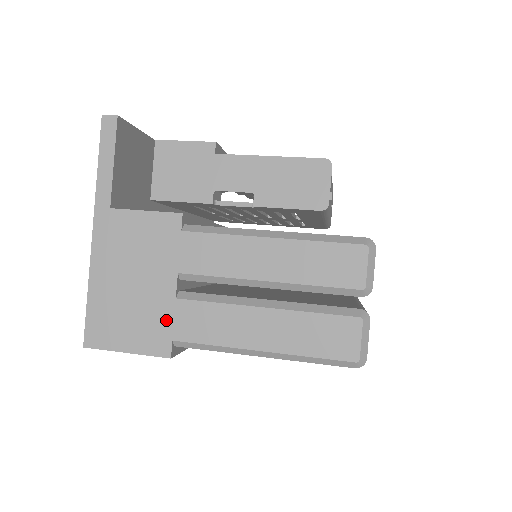
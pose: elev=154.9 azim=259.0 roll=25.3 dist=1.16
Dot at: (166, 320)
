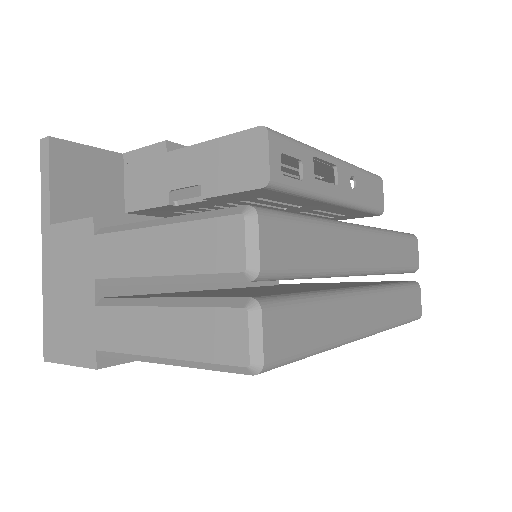
Dot at: (91, 329)
